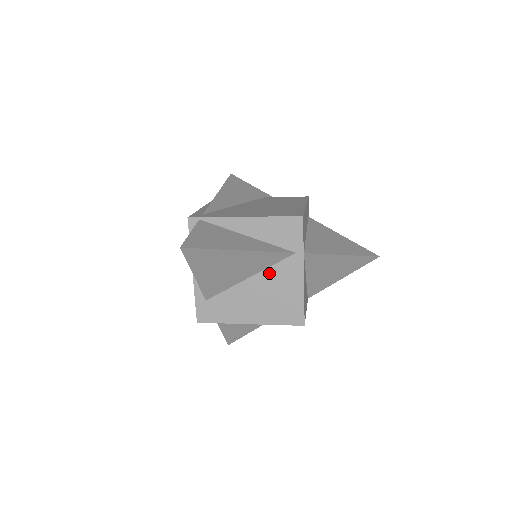
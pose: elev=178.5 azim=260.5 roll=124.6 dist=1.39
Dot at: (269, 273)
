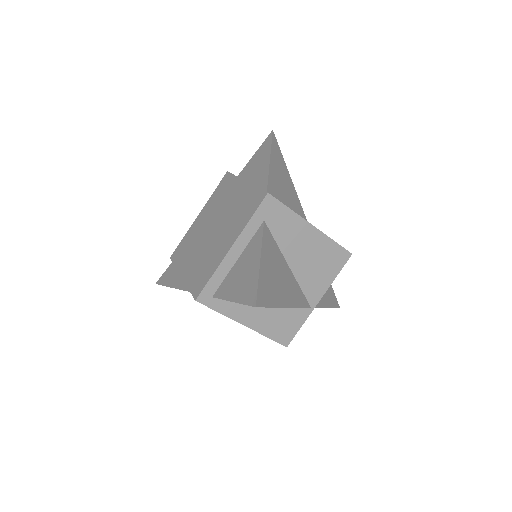
Dot at: occluded
